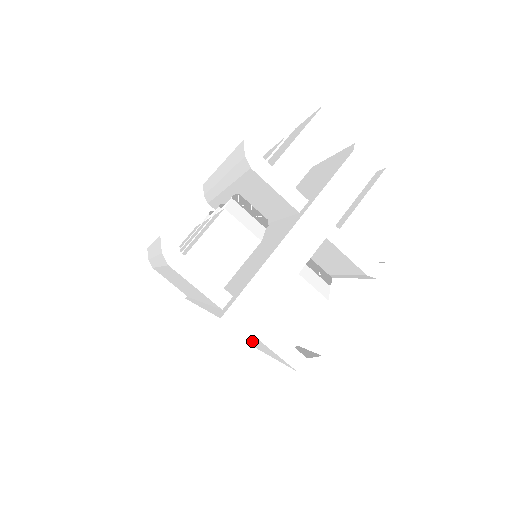
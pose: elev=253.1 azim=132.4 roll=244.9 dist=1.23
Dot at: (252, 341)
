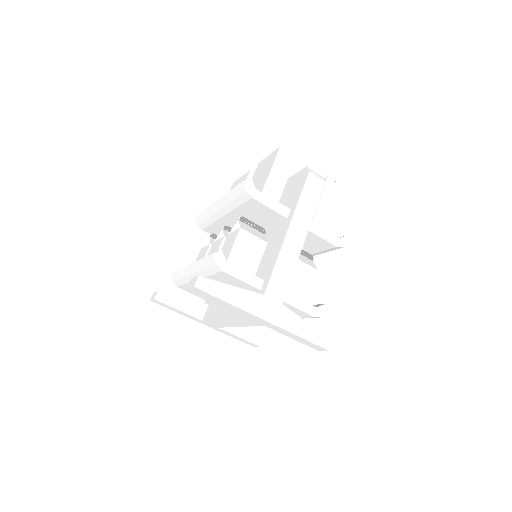
Dot at: occluded
